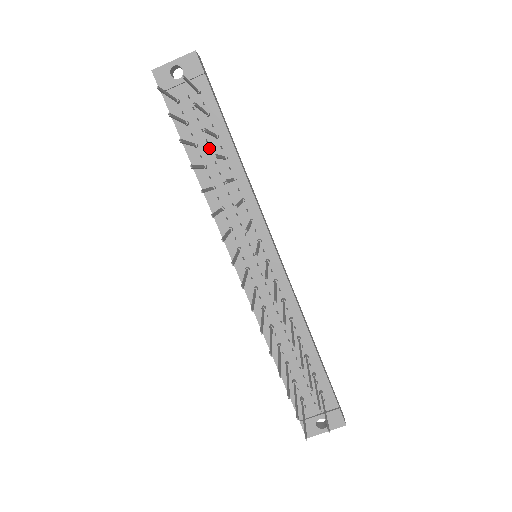
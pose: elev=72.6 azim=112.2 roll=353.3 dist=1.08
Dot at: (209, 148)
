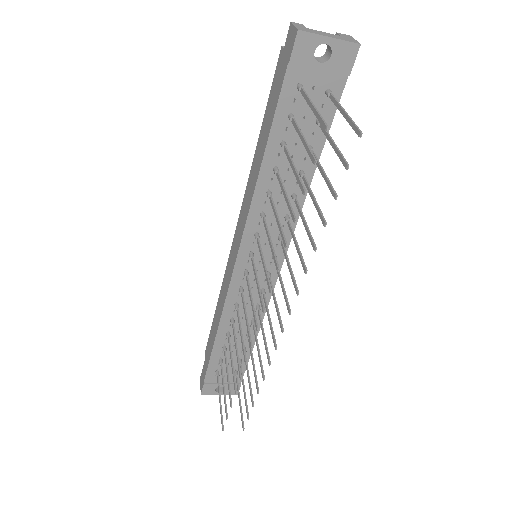
Dot at: (293, 152)
